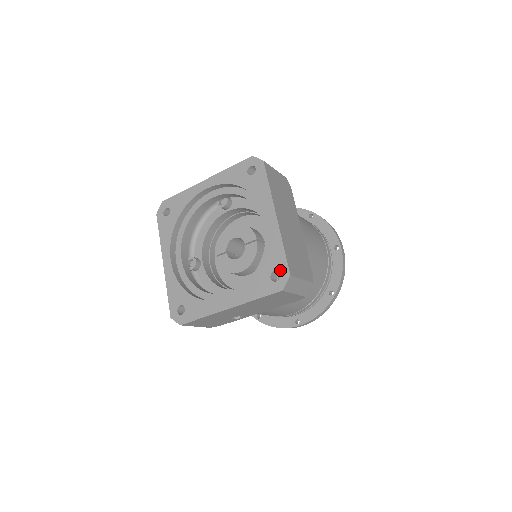
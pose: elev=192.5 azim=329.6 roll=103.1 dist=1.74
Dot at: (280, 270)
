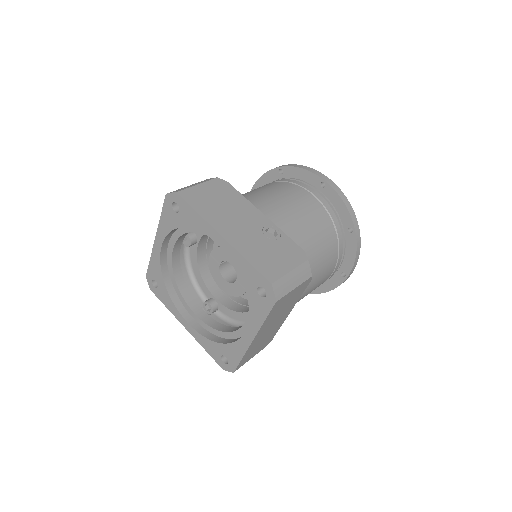
Dot at: (230, 363)
